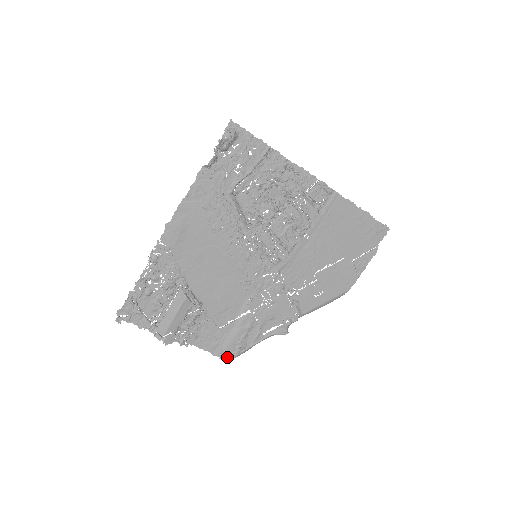
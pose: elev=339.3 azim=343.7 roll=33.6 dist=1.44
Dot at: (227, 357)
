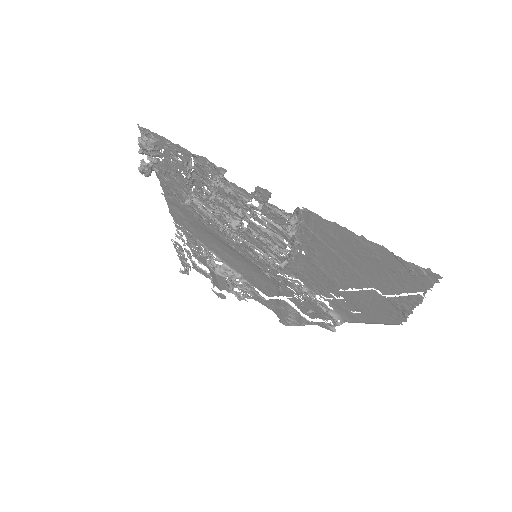
Dot at: (284, 323)
